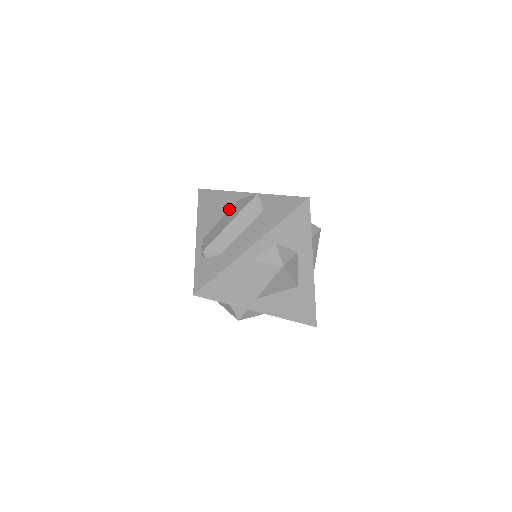
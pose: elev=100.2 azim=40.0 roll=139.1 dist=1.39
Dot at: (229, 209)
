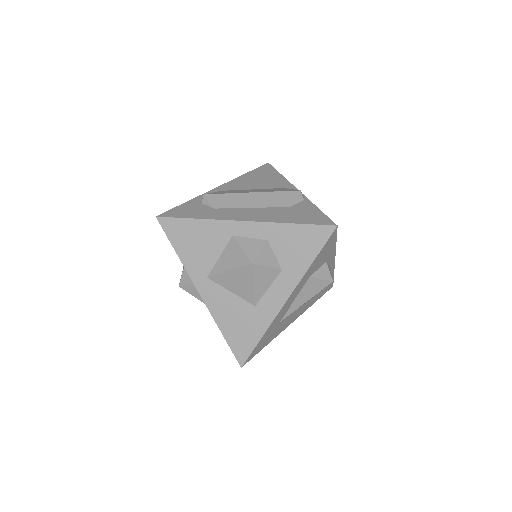
Dot at: (267, 188)
